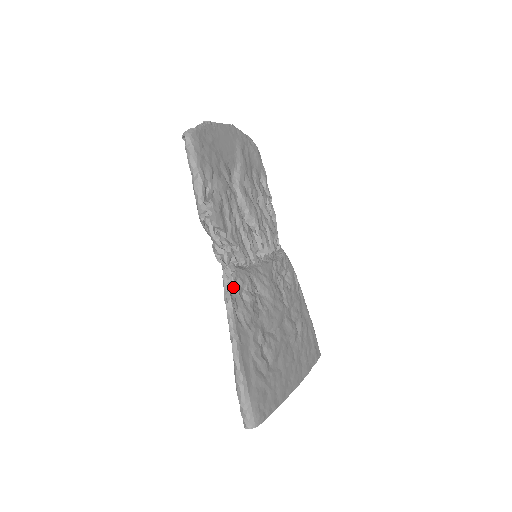
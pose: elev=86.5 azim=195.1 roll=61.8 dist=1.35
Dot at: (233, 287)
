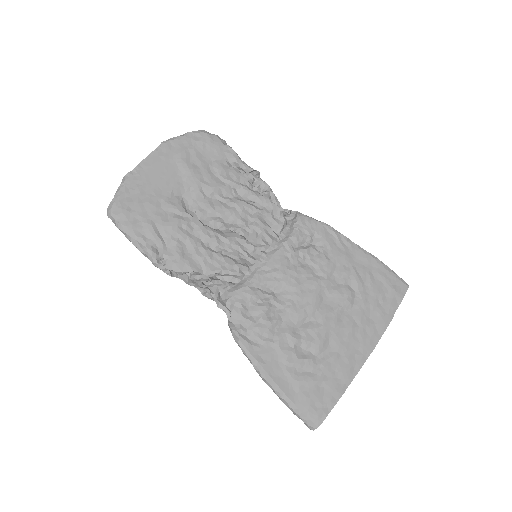
Dot at: (233, 315)
